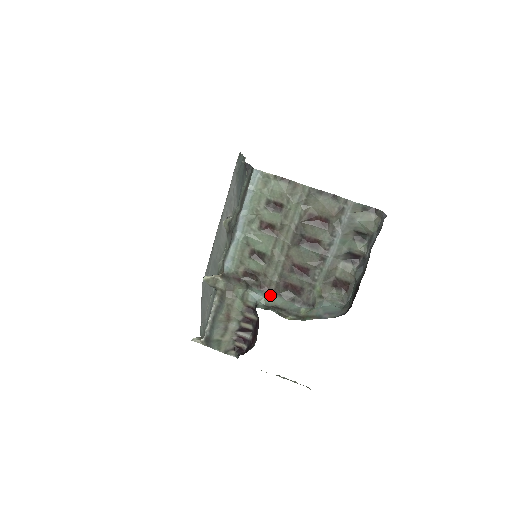
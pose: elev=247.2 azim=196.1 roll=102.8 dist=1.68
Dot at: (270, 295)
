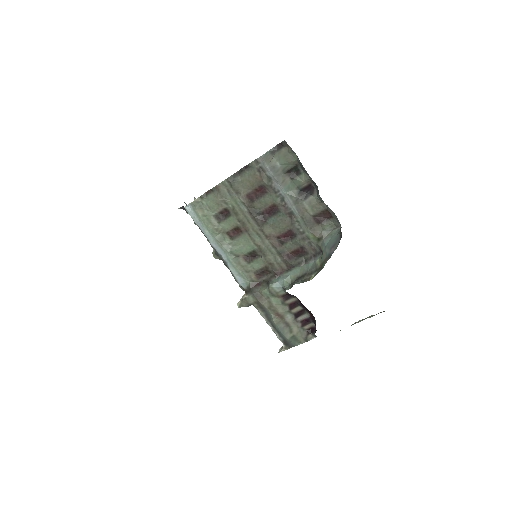
Dot at: (288, 274)
